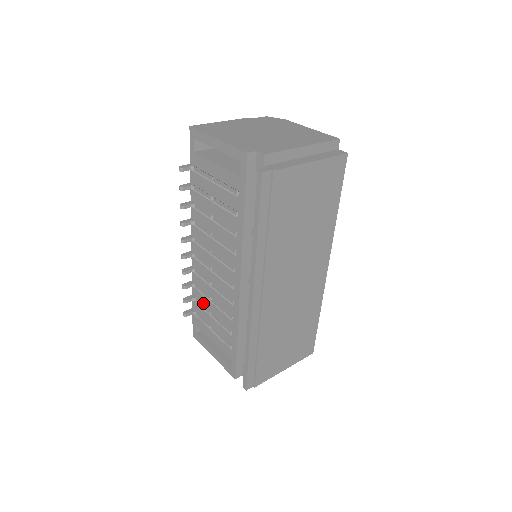
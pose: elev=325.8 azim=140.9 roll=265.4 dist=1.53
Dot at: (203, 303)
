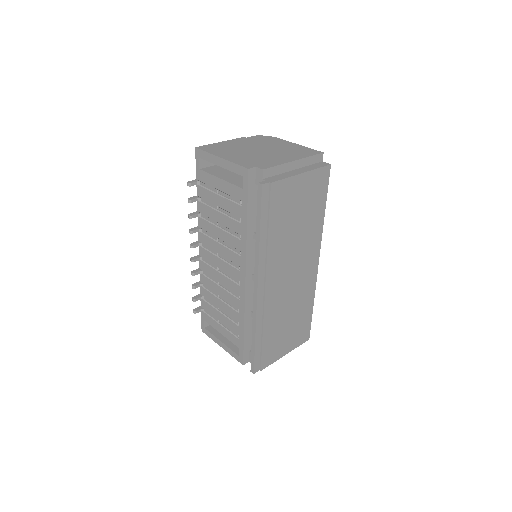
Dot at: (211, 300)
